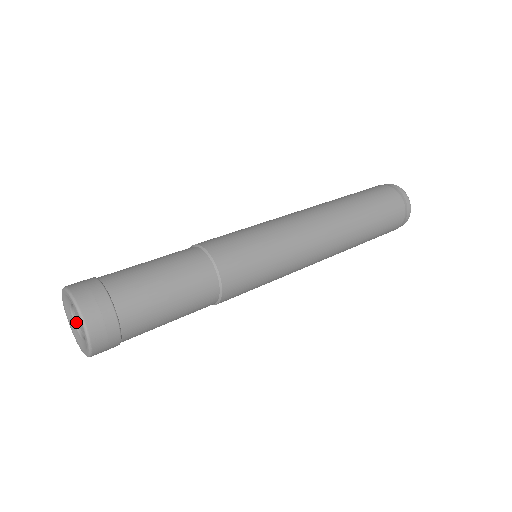
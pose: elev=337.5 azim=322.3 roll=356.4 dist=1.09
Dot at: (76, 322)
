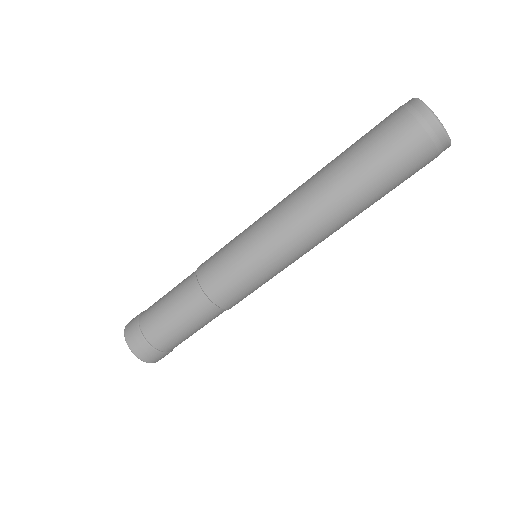
Dot at: occluded
